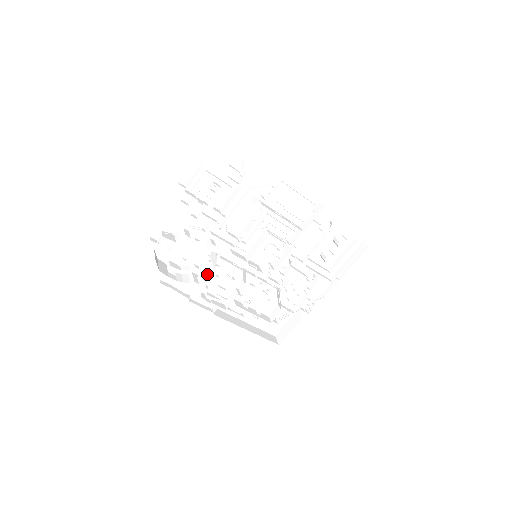
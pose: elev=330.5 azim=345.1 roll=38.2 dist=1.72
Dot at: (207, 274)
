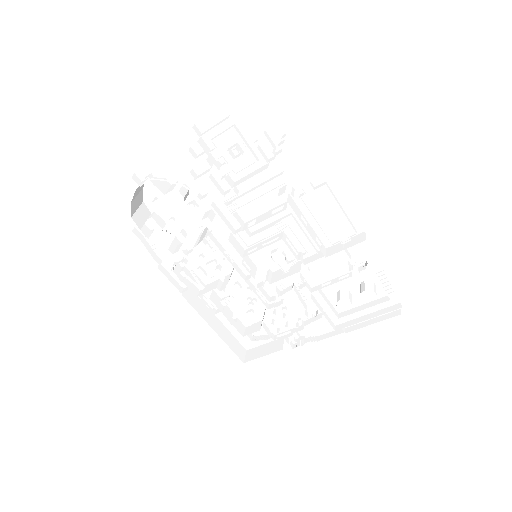
Dot at: (186, 248)
